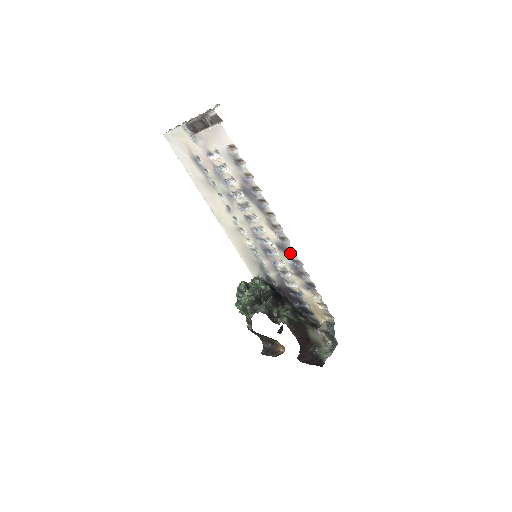
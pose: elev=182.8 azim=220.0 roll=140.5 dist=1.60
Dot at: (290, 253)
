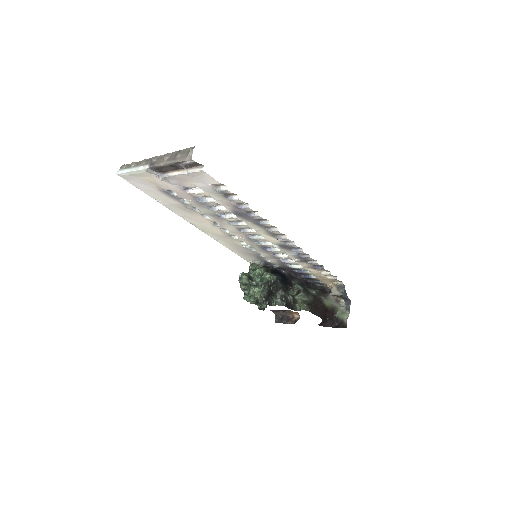
Dot at: (294, 249)
